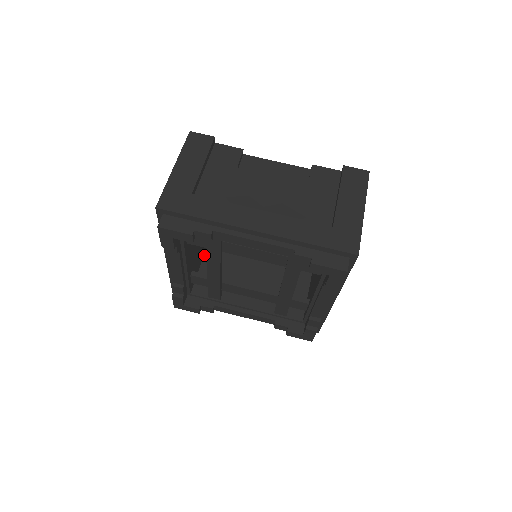
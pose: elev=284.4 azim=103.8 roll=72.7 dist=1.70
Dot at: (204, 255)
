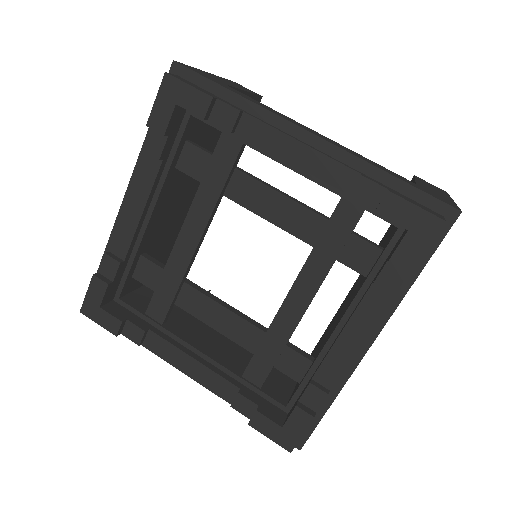
Dot at: occluded
